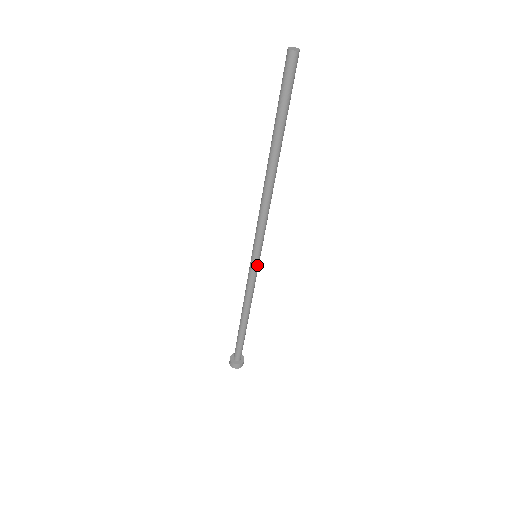
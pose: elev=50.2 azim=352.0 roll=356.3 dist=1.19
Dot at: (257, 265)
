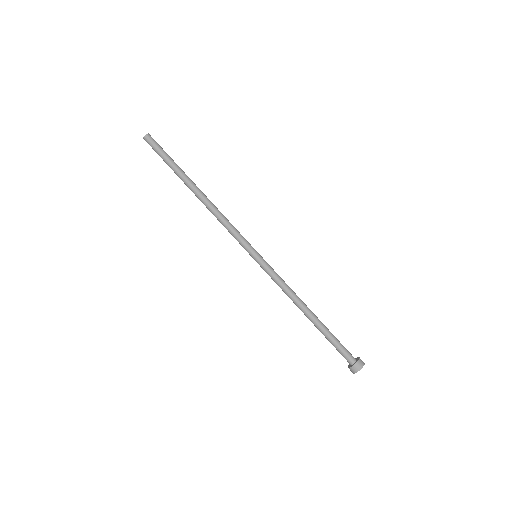
Dot at: (263, 260)
